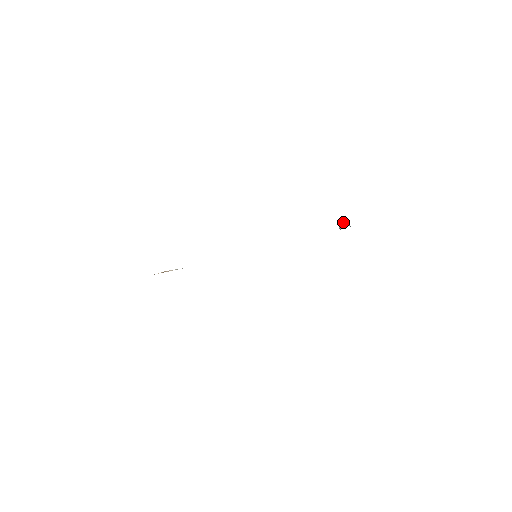
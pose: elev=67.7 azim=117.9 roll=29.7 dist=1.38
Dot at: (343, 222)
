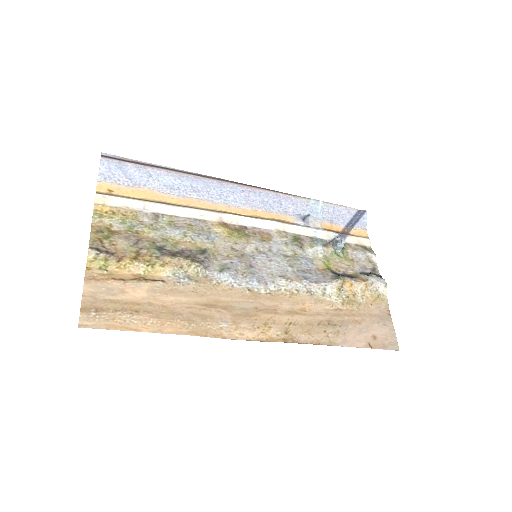
Dot at: (343, 246)
